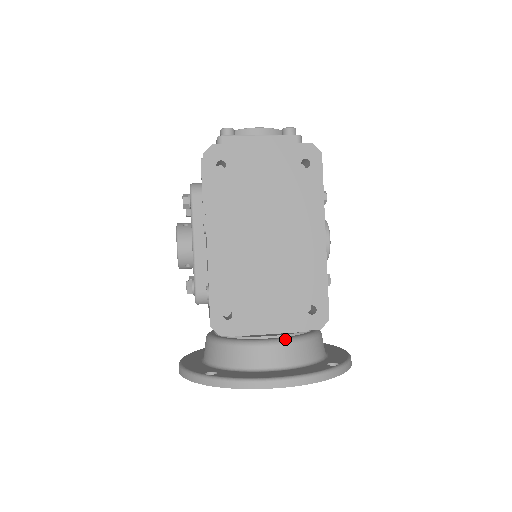
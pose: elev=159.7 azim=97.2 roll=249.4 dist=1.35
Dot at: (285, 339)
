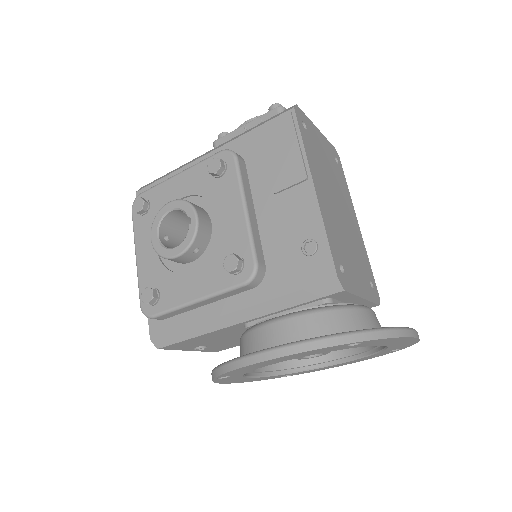
Dot at: occluded
